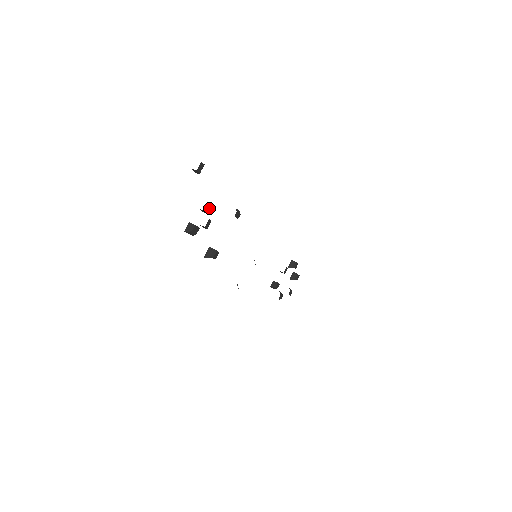
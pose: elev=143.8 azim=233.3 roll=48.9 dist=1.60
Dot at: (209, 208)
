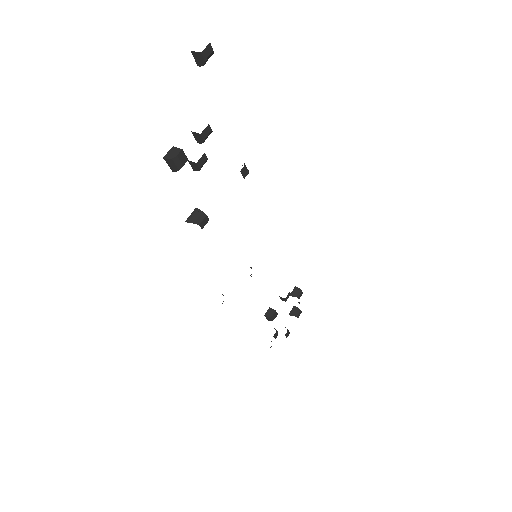
Dot at: (208, 133)
